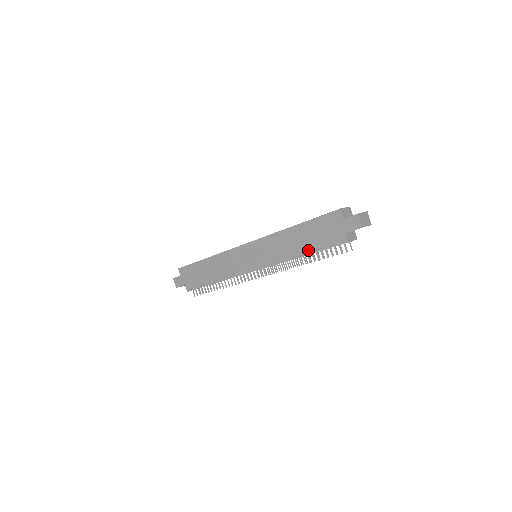
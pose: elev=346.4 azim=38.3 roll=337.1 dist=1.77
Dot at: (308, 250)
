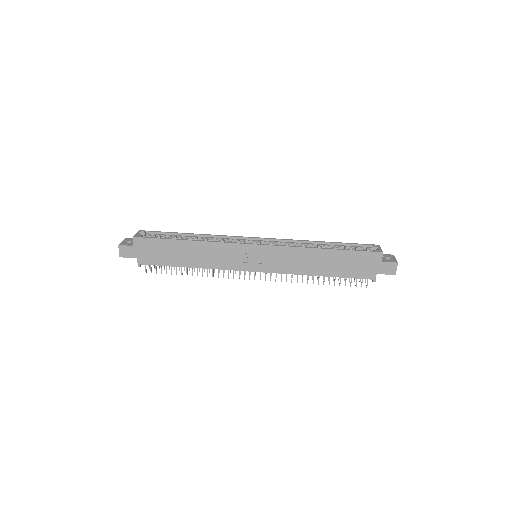
Dot at: (331, 275)
